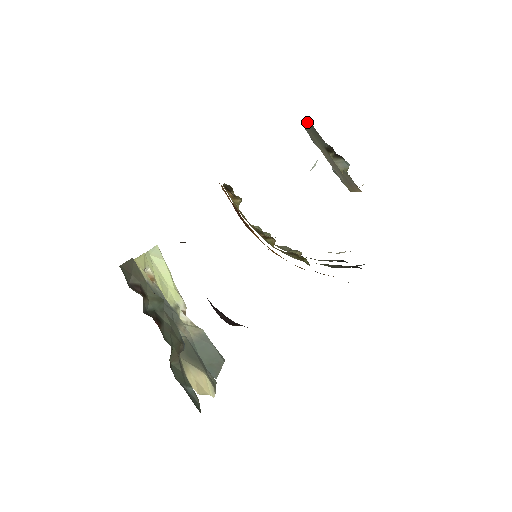
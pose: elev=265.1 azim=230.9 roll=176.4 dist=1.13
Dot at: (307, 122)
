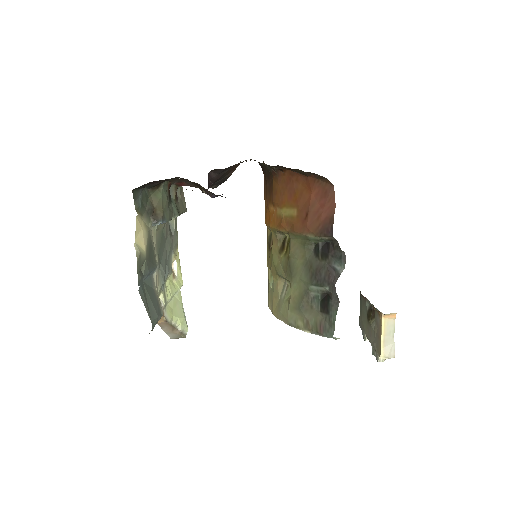
Dot at: (360, 303)
